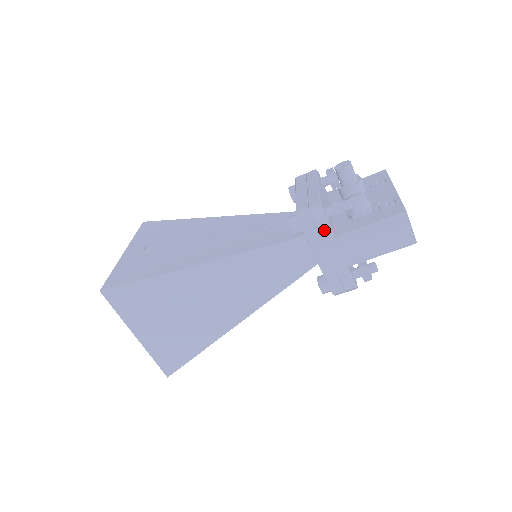
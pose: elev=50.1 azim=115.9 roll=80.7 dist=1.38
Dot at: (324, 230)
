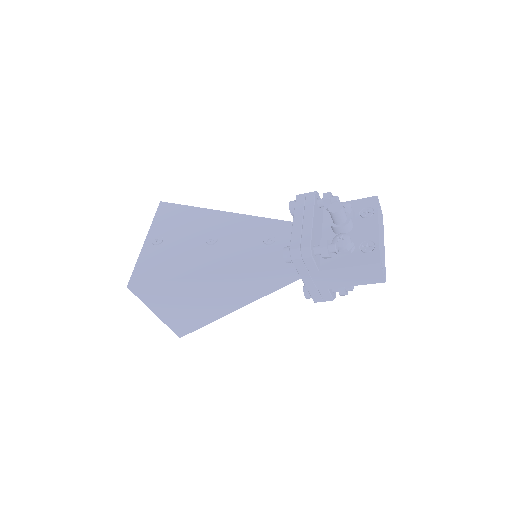
Dot at: (311, 266)
